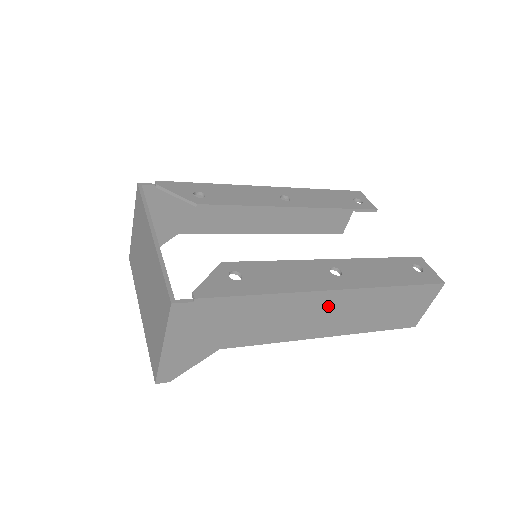
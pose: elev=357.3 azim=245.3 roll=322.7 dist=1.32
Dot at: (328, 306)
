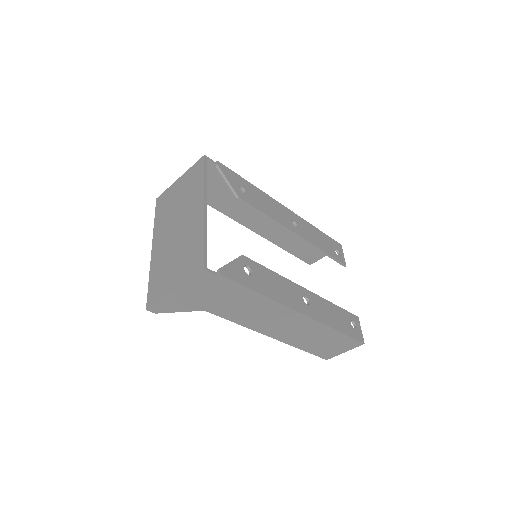
Dot at: (289, 320)
